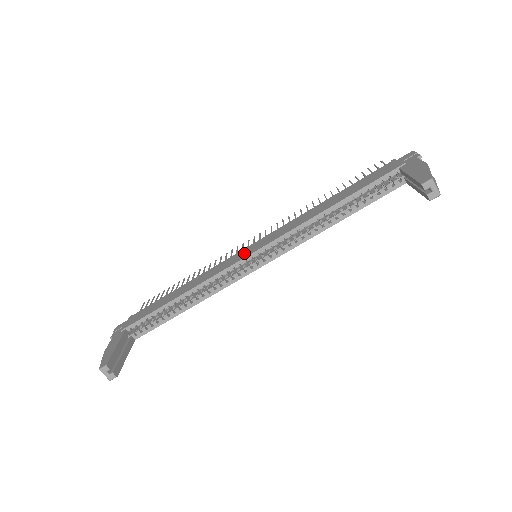
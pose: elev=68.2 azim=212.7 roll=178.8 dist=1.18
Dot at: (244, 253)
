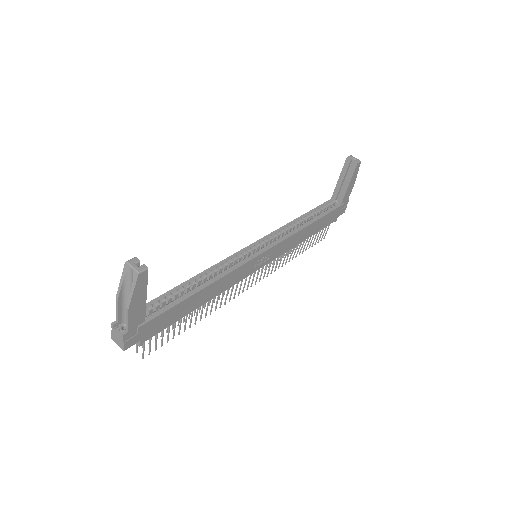
Dot at: occluded
